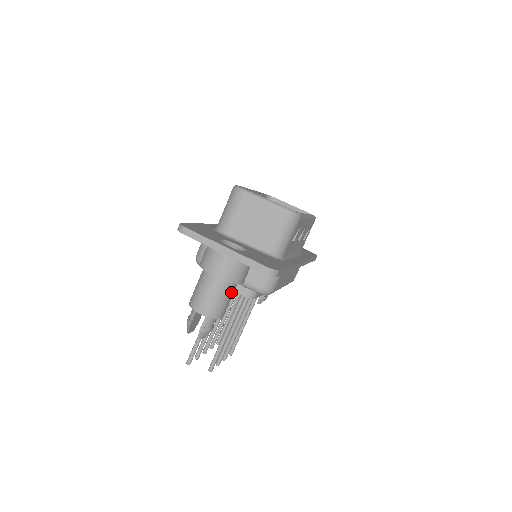
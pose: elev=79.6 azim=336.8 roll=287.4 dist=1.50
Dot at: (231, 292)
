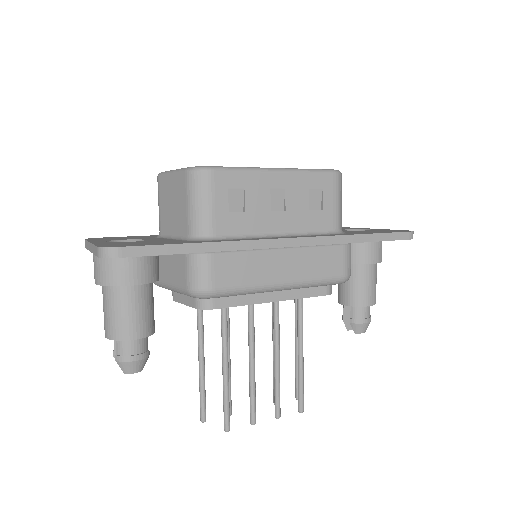
Dot at: (127, 300)
